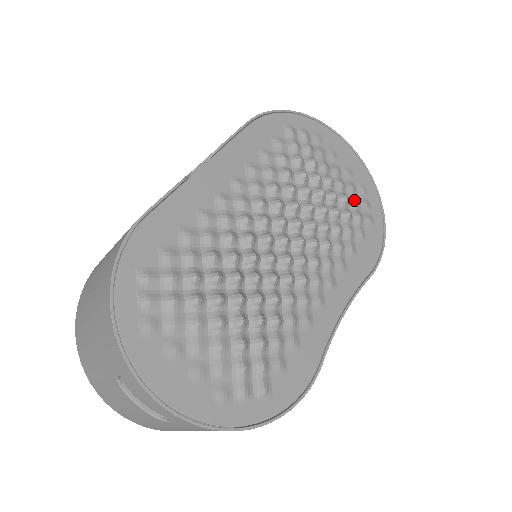
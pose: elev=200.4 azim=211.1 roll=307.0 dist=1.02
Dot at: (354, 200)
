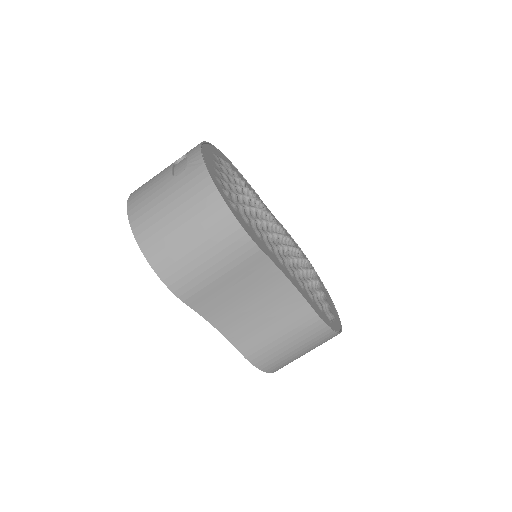
Dot at: (326, 302)
